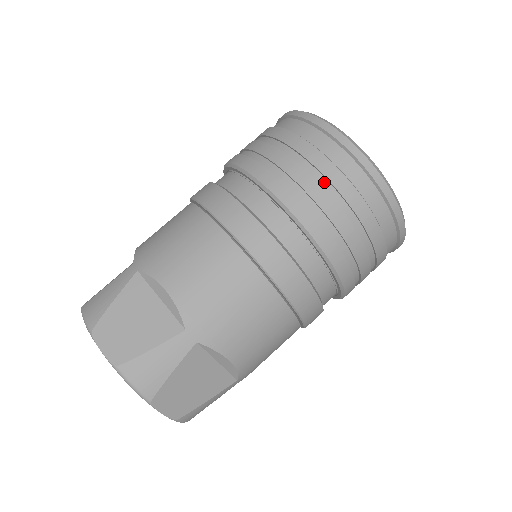
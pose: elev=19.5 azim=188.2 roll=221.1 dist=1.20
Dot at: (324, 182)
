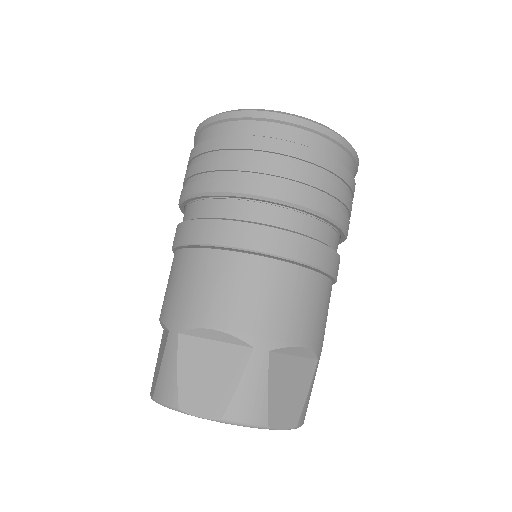
Dot at: (347, 189)
